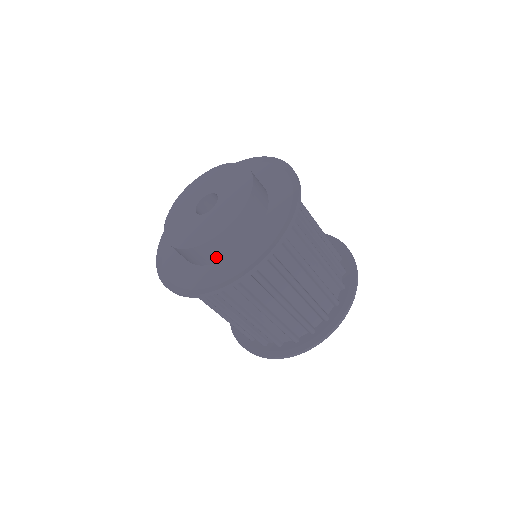
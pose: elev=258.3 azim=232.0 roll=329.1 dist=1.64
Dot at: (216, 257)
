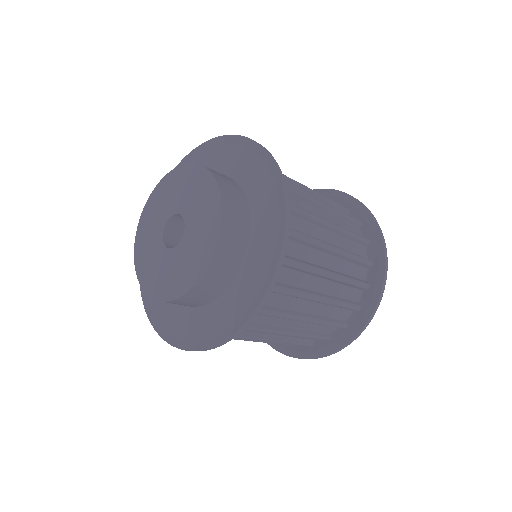
Dot at: (191, 305)
